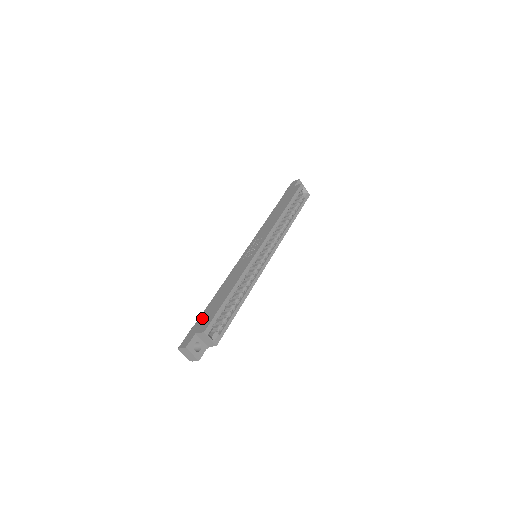
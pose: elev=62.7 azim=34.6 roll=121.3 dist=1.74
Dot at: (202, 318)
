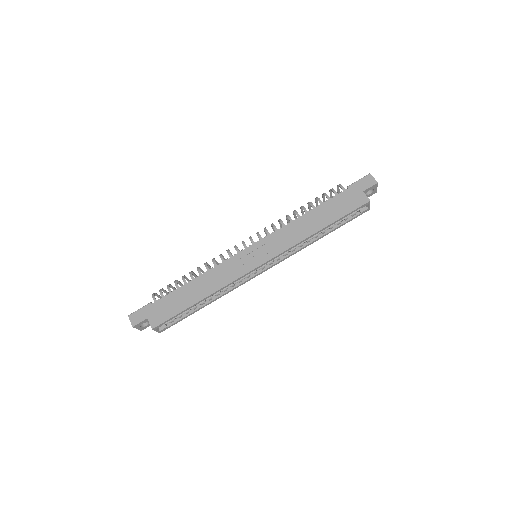
Dot at: (162, 304)
